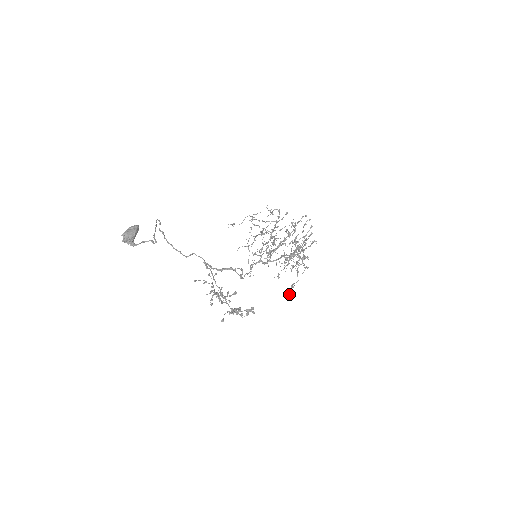
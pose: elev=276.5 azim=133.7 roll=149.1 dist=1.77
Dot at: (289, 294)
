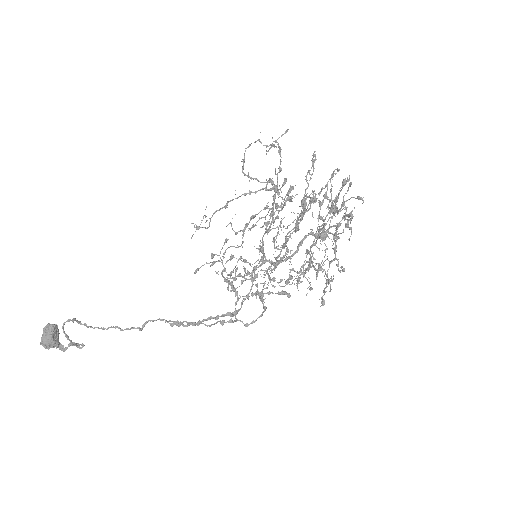
Dot at: (323, 302)
